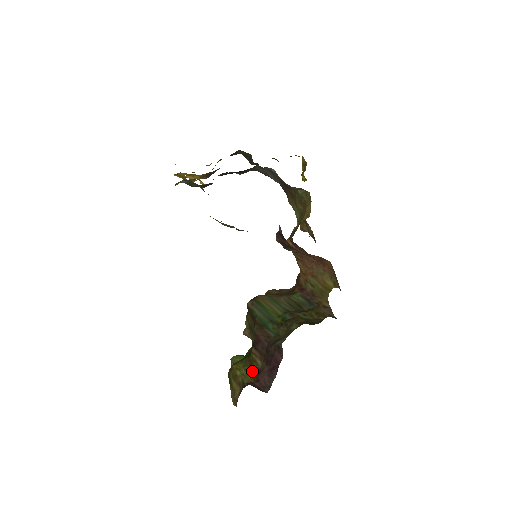
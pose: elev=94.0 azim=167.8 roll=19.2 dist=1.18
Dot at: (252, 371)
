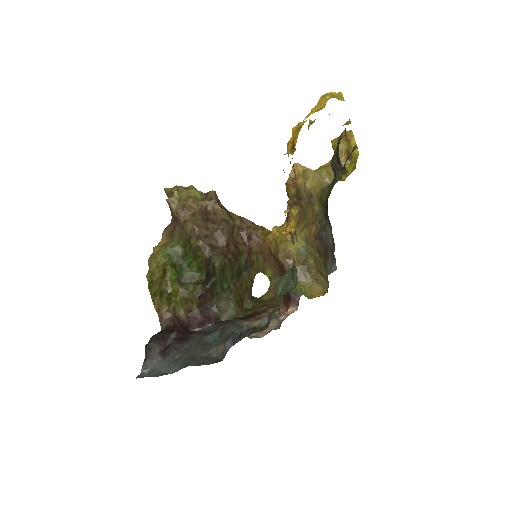
Dot at: (186, 307)
